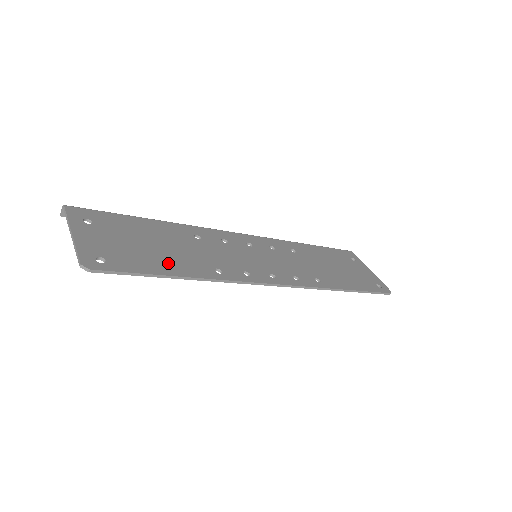
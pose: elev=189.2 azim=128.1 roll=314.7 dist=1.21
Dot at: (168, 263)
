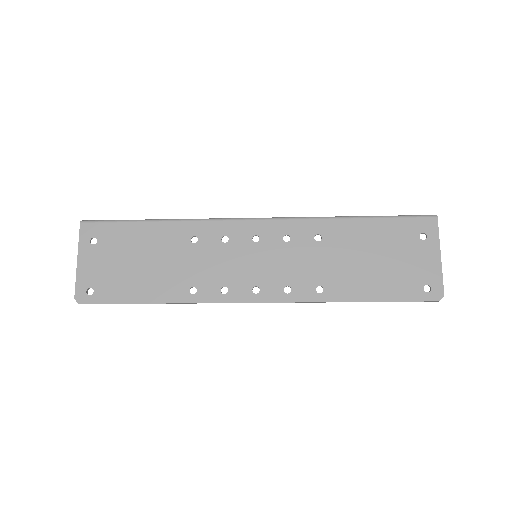
Dot at: (146, 287)
